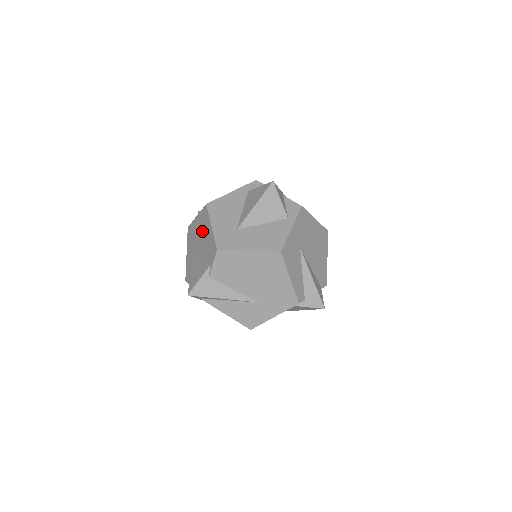
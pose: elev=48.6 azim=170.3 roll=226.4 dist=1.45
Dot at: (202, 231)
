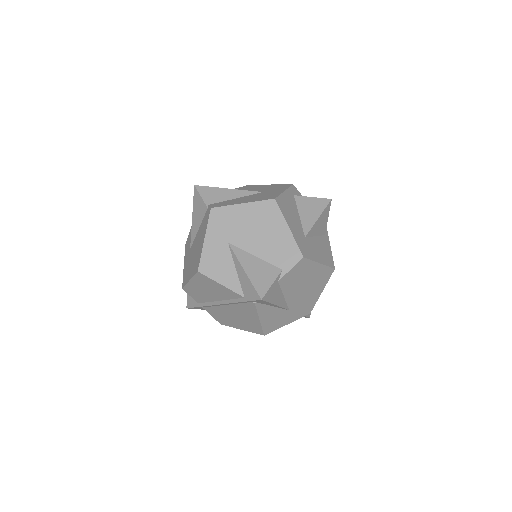
Dot at: (262, 226)
